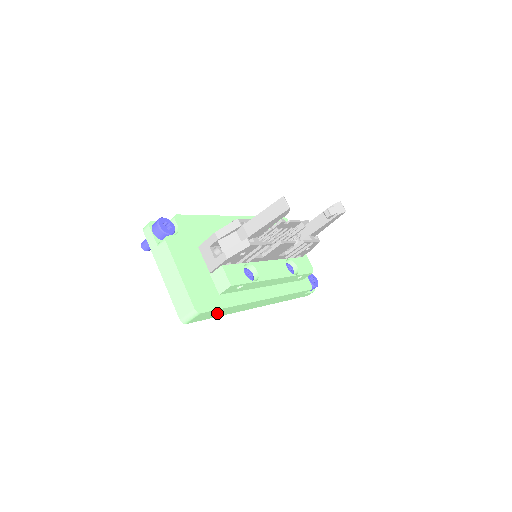
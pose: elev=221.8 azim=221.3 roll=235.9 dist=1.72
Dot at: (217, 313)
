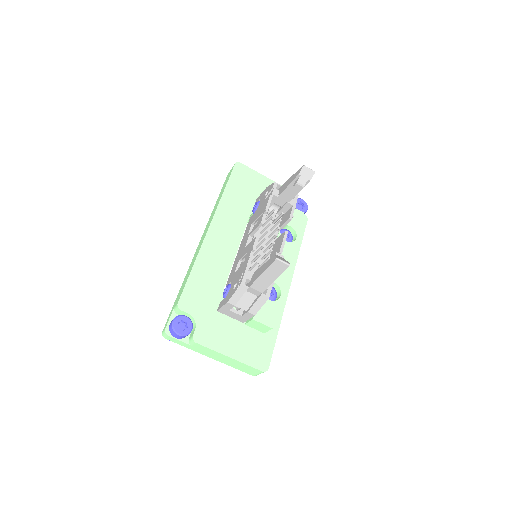
Dot at: occluded
